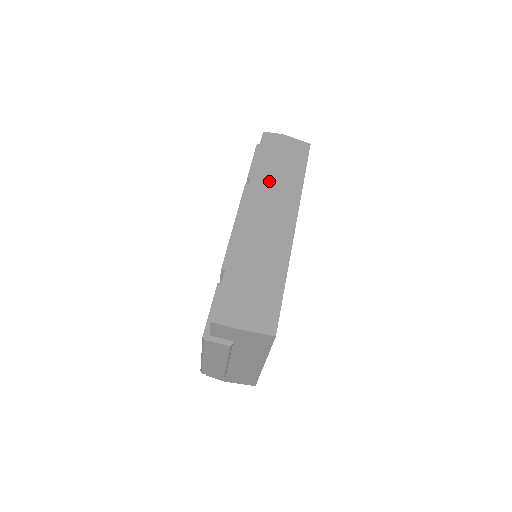
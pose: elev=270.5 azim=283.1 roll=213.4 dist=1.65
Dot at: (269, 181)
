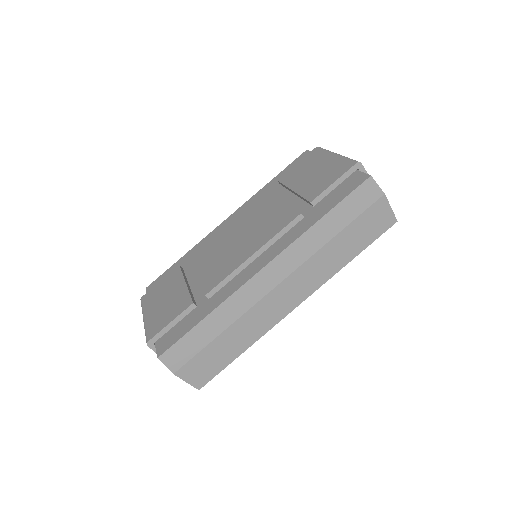
Dot at: (318, 248)
